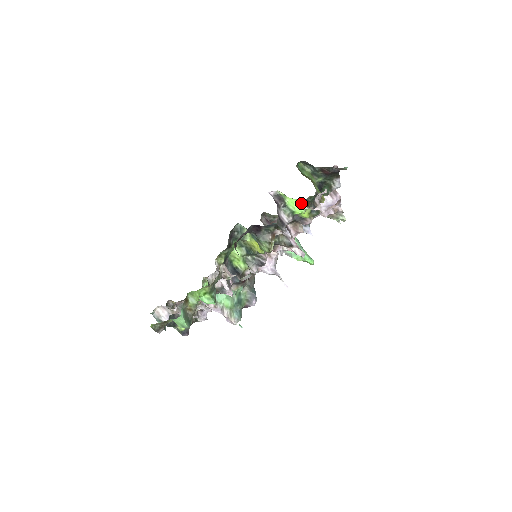
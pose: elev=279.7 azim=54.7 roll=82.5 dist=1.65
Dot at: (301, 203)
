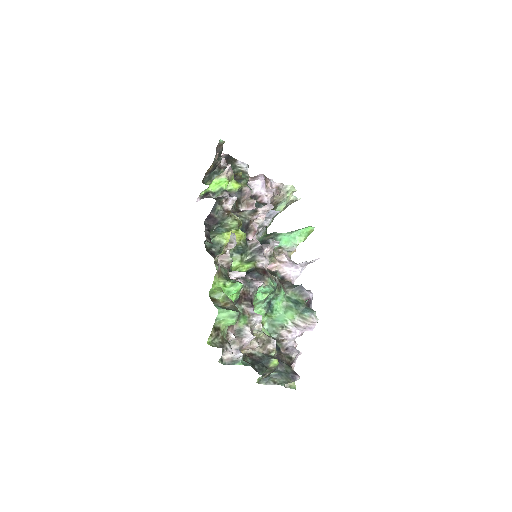
Dot at: (218, 179)
